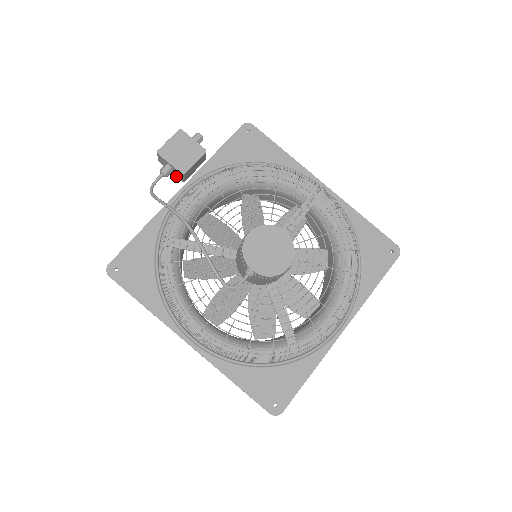
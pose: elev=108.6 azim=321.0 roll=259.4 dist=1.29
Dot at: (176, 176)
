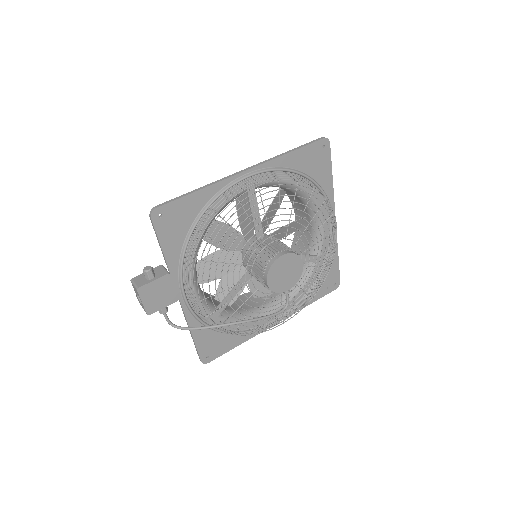
Dot at: occluded
